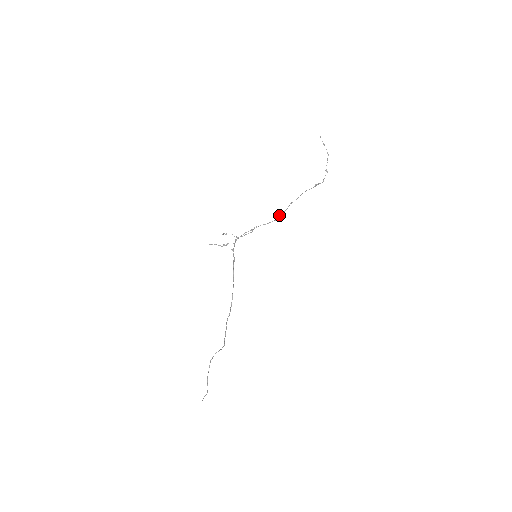
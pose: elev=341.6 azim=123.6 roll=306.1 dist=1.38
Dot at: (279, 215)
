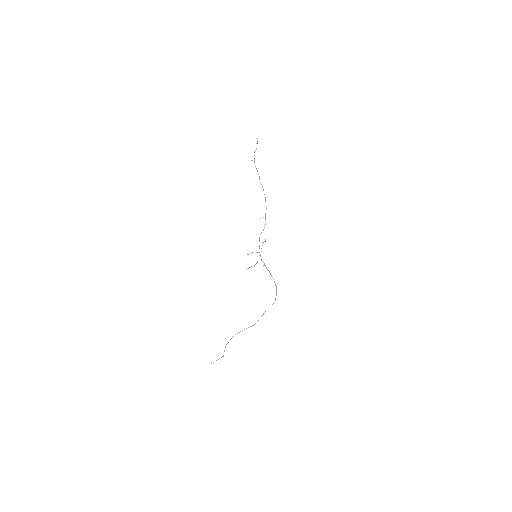
Dot at: (265, 220)
